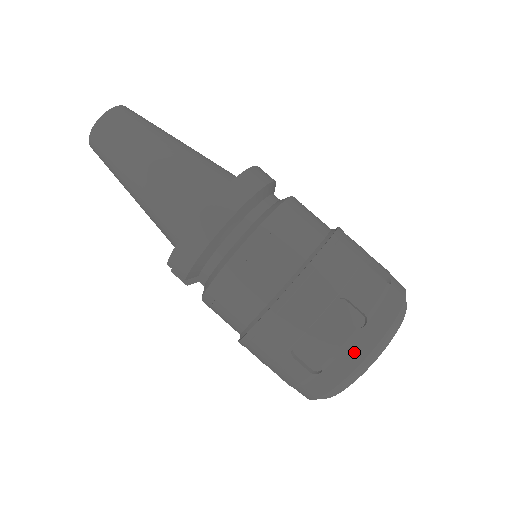
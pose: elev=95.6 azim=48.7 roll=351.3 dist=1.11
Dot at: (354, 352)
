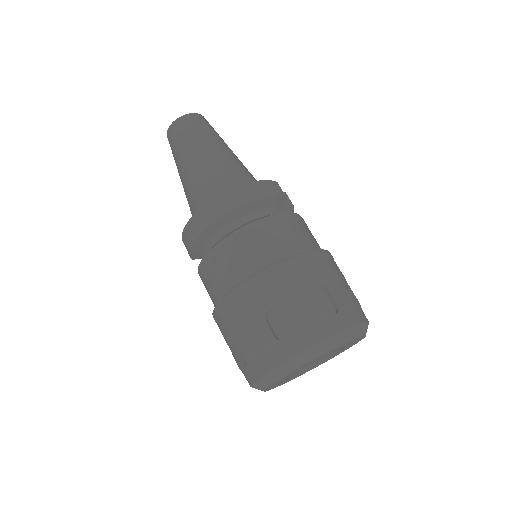
Dot at: (269, 358)
